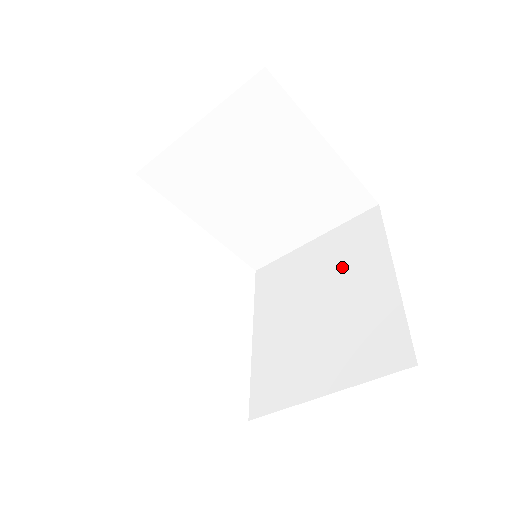
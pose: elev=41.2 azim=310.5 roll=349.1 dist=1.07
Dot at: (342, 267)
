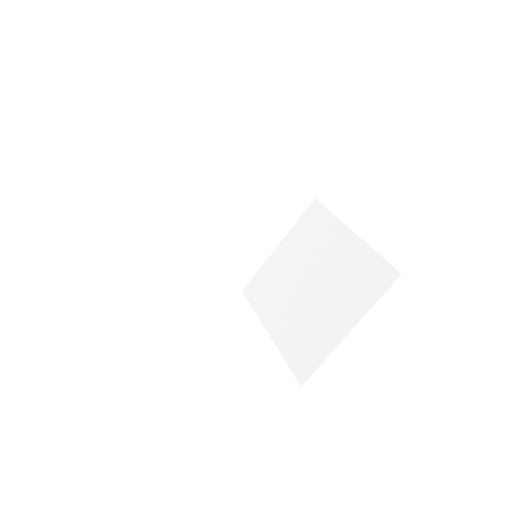
Dot at: occluded
